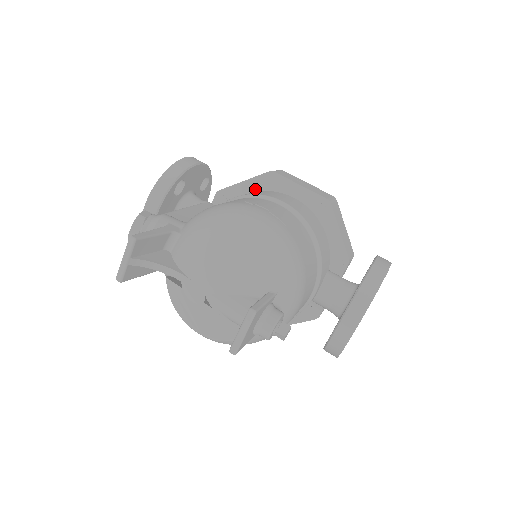
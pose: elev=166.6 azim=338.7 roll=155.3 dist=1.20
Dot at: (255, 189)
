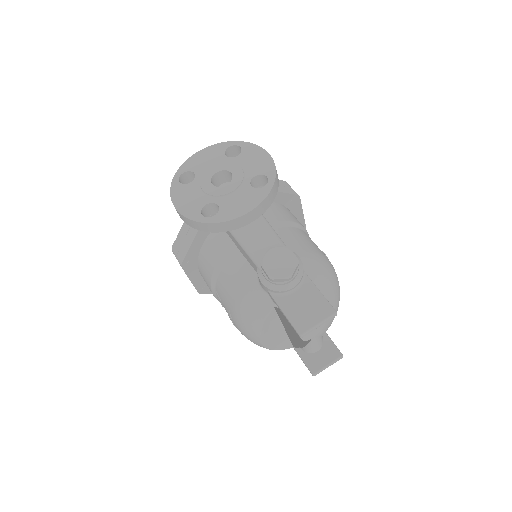
Dot at: (281, 201)
